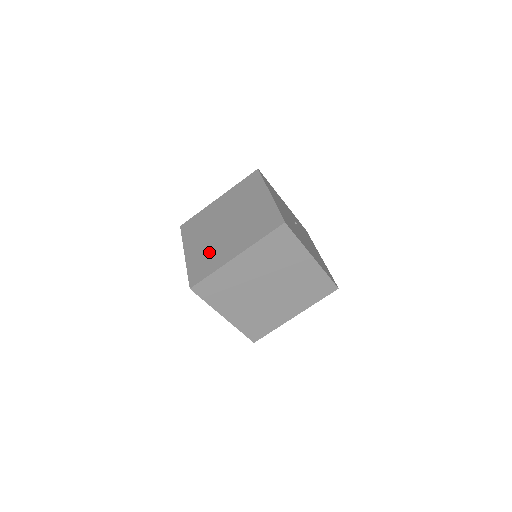
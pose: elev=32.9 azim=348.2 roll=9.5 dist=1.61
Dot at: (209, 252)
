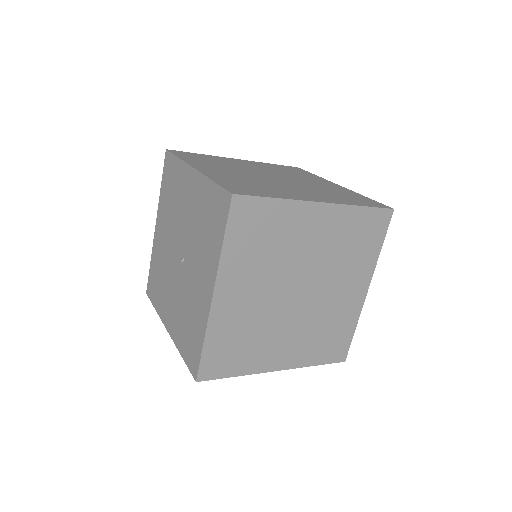
Dot at: (255, 182)
